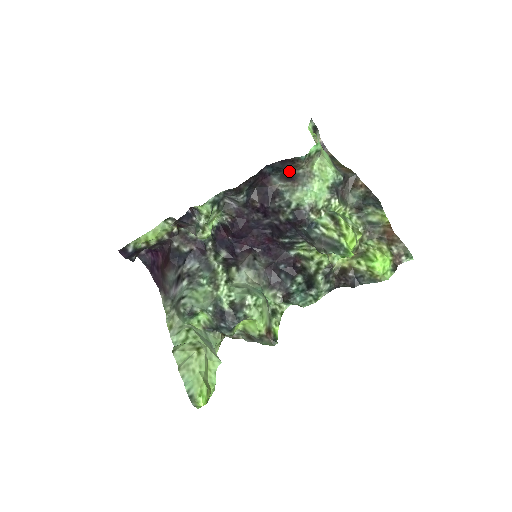
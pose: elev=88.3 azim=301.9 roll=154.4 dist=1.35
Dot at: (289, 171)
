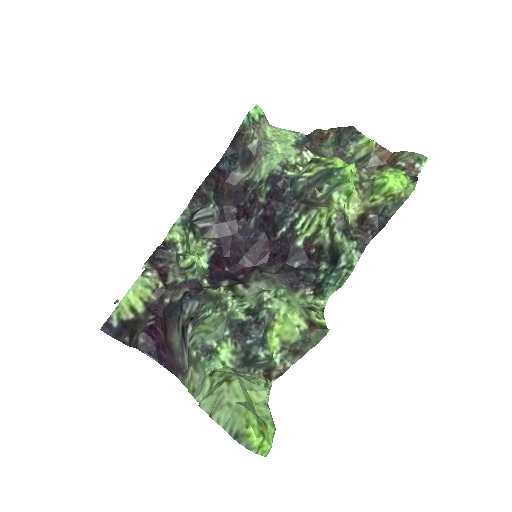
Dot at: (244, 150)
